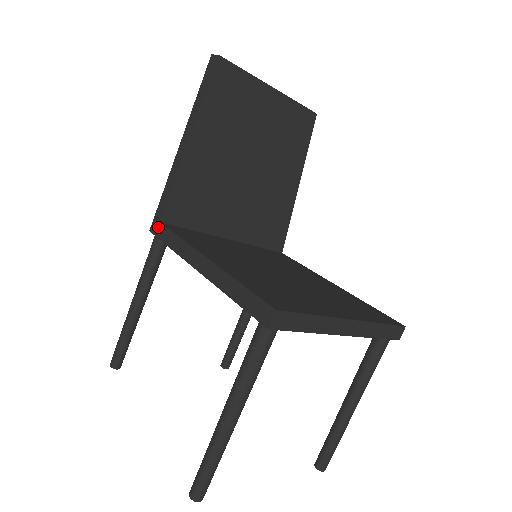
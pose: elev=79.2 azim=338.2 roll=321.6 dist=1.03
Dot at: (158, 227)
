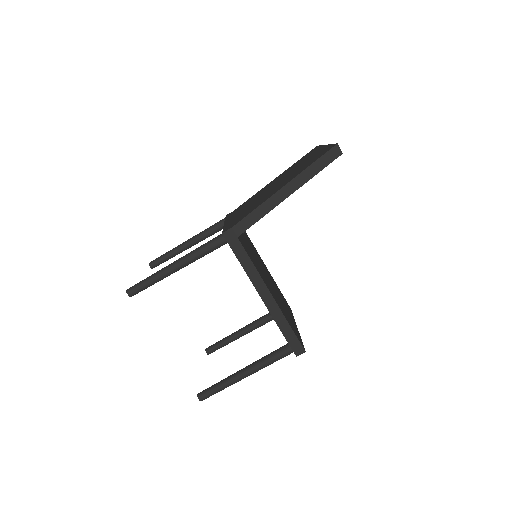
Dot at: (234, 239)
